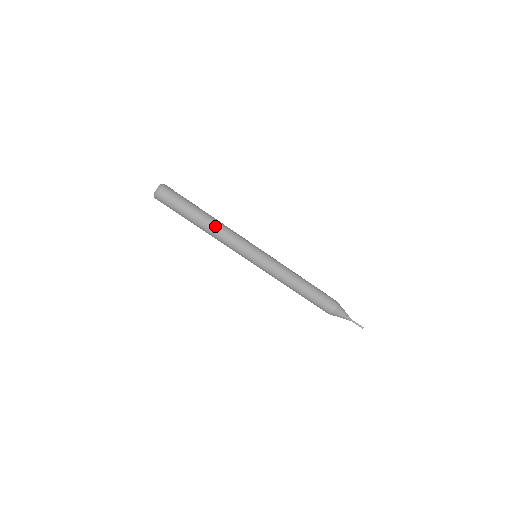
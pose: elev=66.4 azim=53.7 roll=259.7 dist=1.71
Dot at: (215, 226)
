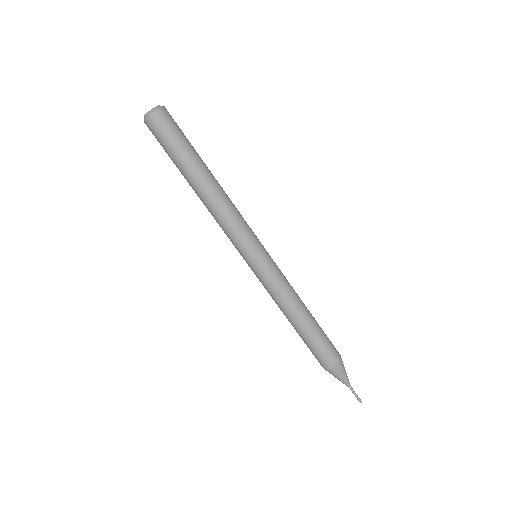
Dot at: (219, 190)
